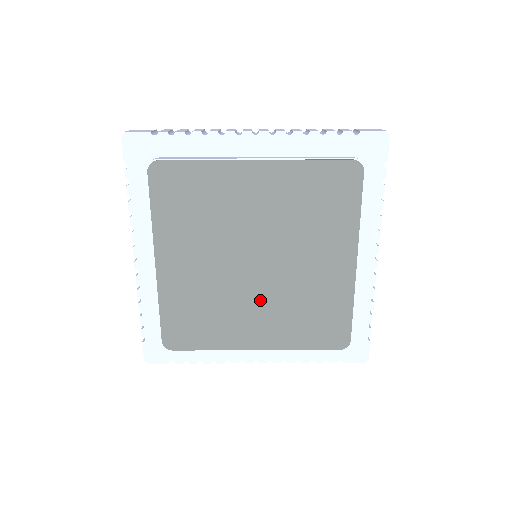
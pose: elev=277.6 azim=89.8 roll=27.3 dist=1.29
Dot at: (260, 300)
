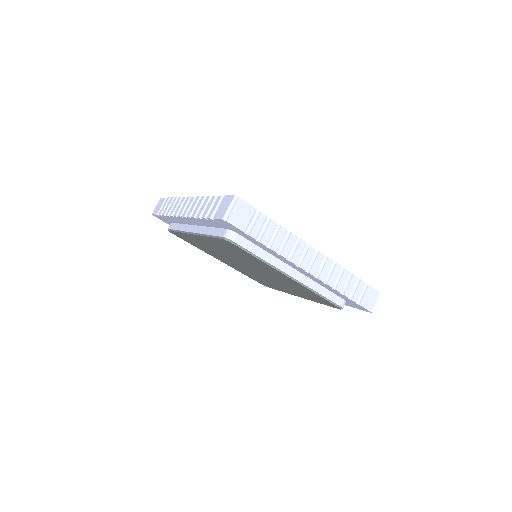
Dot at: (238, 266)
